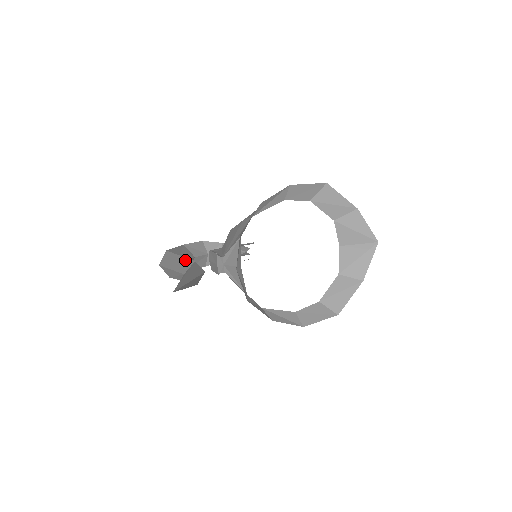
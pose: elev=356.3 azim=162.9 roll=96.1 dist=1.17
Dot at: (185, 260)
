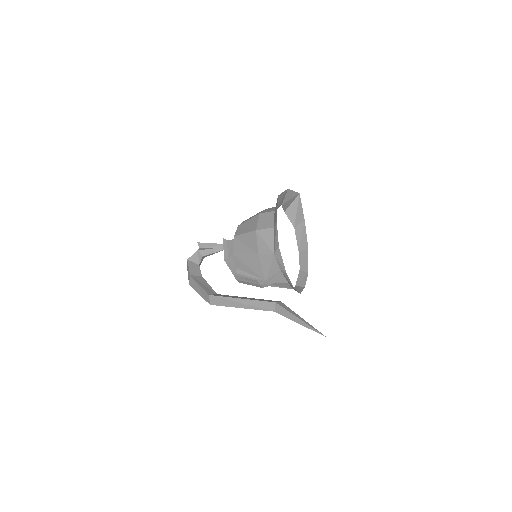
Dot at: (259, 302)
